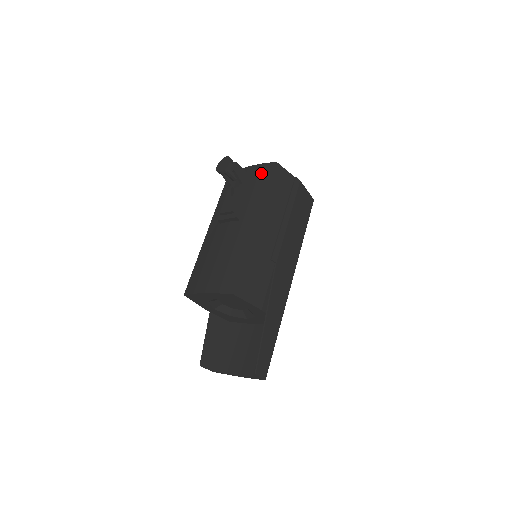
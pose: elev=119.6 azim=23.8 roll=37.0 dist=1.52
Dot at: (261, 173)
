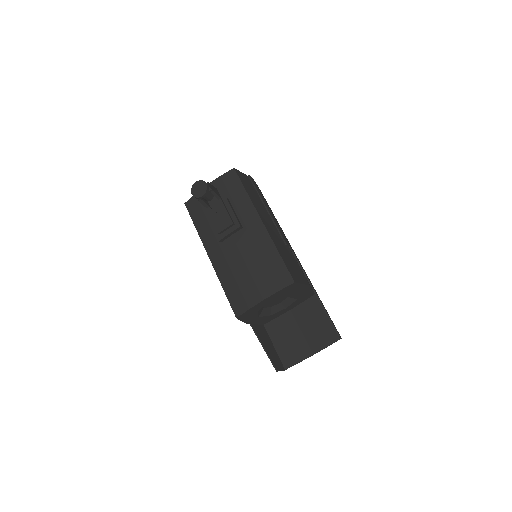
Dot at: (227, 183)
